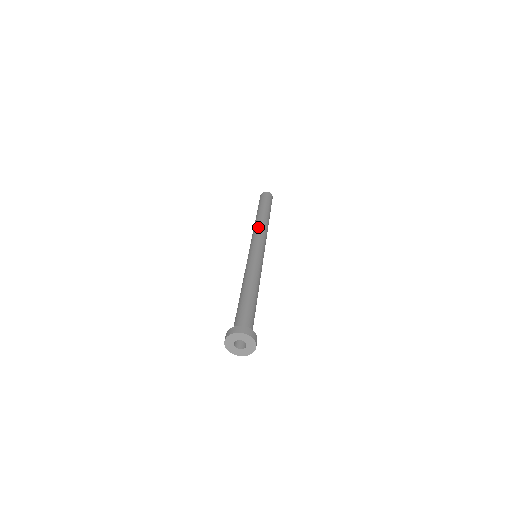
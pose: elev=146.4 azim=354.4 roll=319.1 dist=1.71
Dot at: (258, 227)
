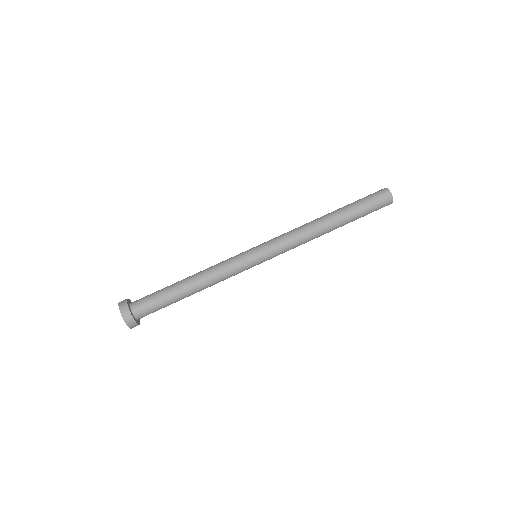
Dot at: (302, 233)
